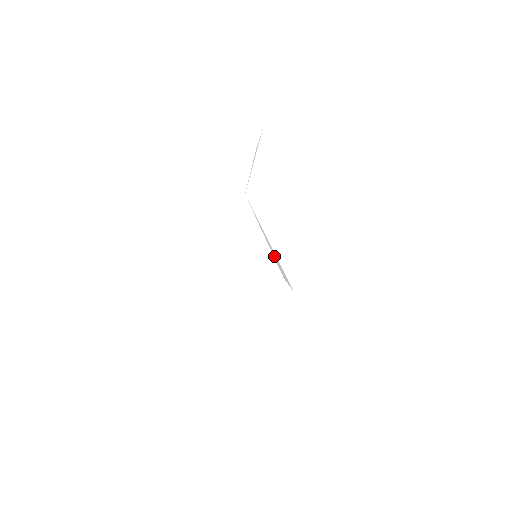
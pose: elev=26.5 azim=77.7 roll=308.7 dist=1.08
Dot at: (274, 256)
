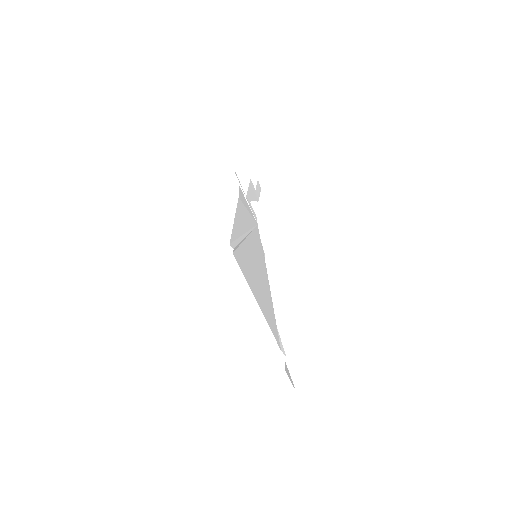
Dot at: (238, 239)
